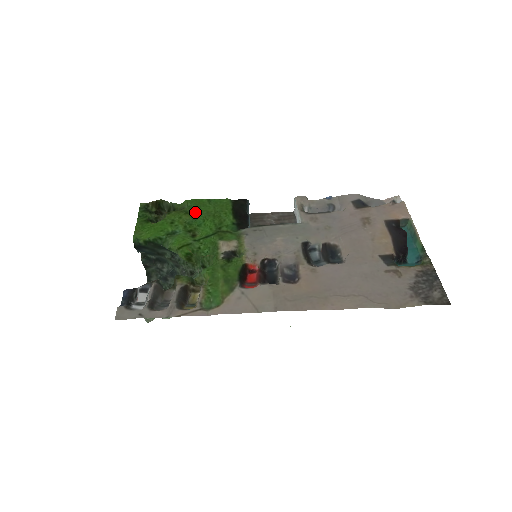
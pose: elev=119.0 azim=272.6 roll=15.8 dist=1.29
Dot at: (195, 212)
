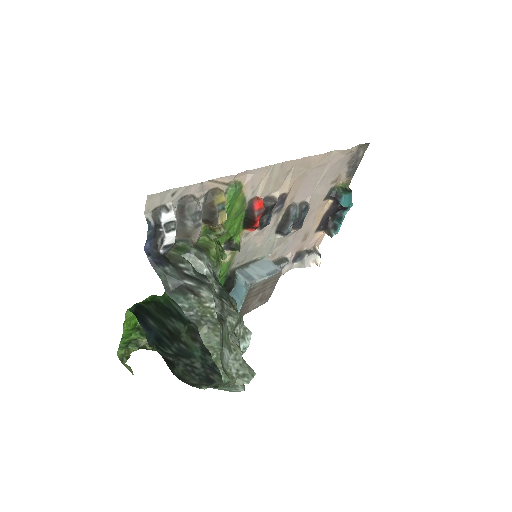
Dot at: occluded
